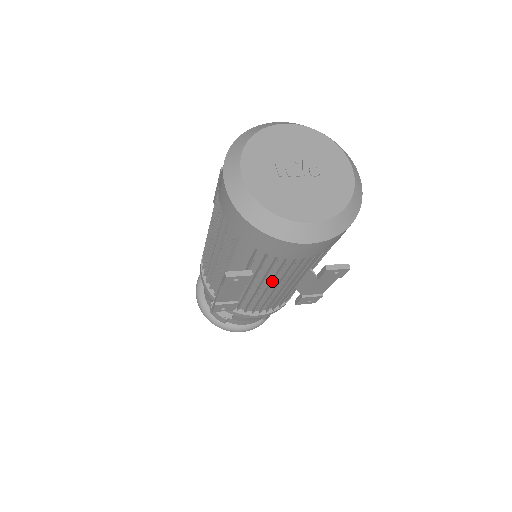
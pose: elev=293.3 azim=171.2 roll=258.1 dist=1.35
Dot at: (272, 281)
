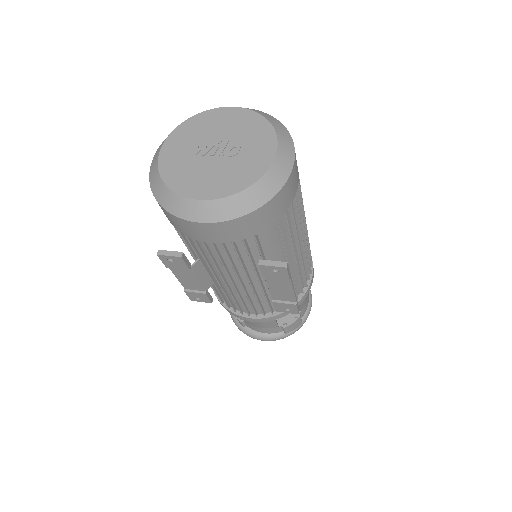
Dot at: (218, 271)
